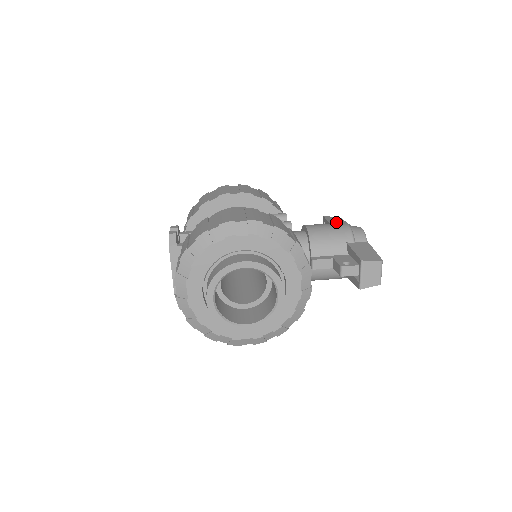
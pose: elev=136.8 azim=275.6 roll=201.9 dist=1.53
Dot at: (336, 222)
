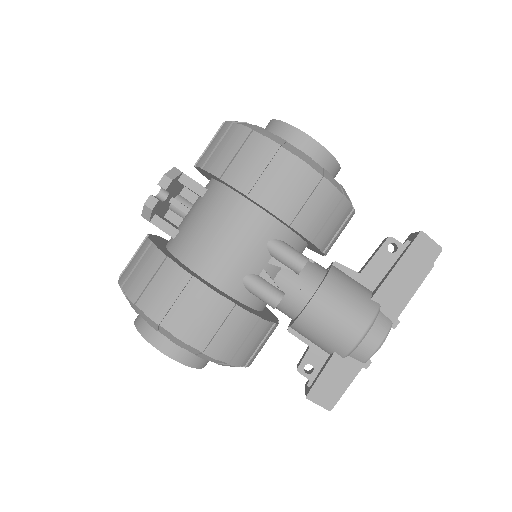
Dot at: (404, 273)
